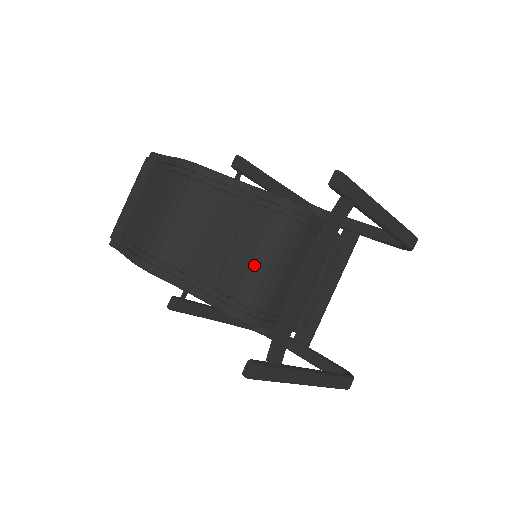
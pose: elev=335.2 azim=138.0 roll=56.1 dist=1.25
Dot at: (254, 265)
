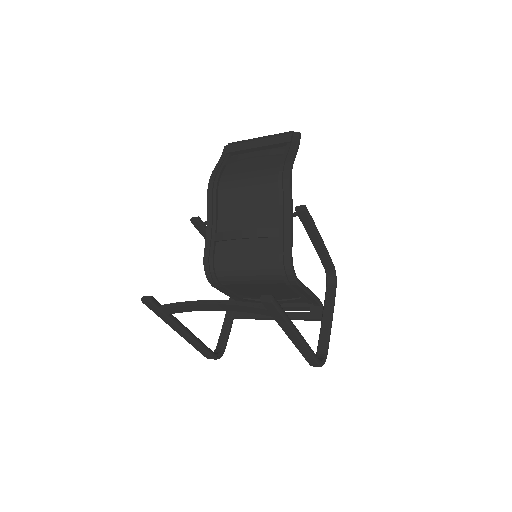
Dot at: (240, 261)
